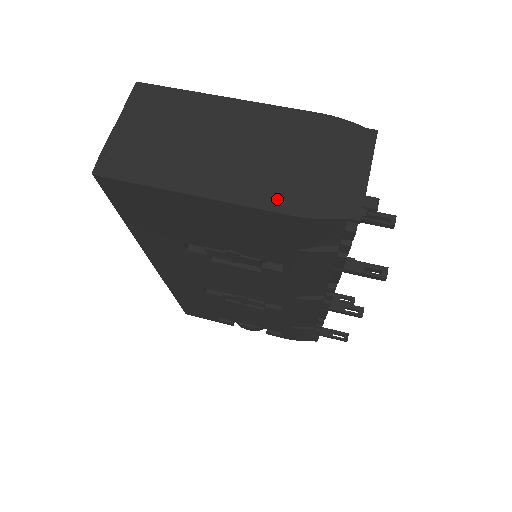
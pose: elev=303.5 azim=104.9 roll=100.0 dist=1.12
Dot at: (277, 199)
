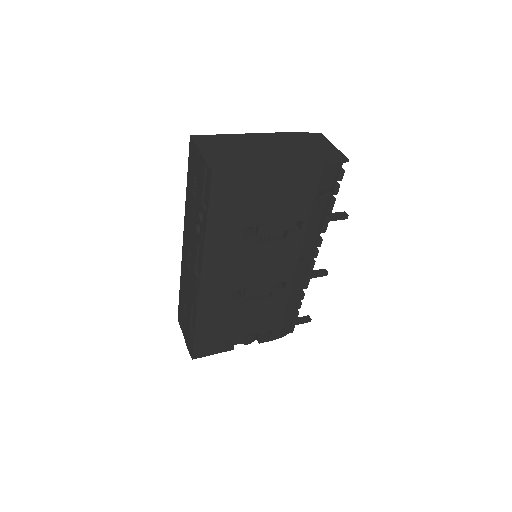
Dot at: (310, 161)
